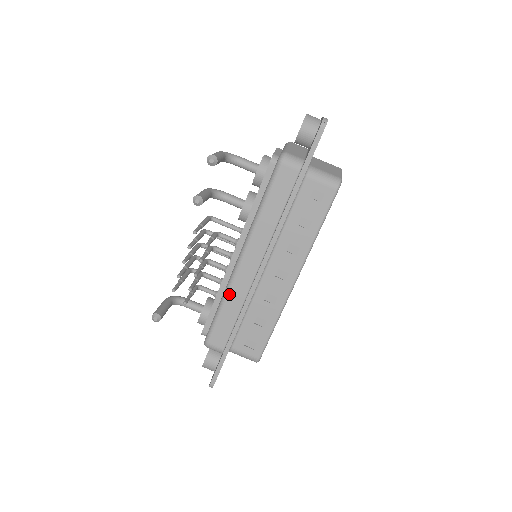
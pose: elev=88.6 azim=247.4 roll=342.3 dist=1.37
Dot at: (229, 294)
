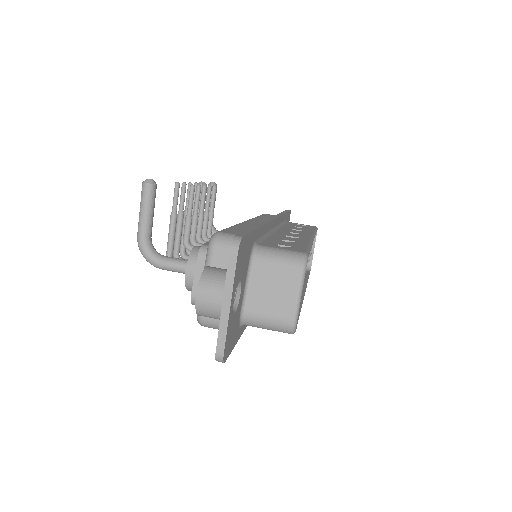
Dot at: (240, 224)
